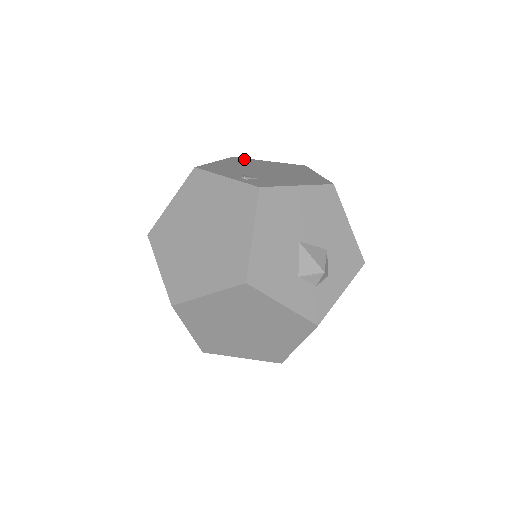
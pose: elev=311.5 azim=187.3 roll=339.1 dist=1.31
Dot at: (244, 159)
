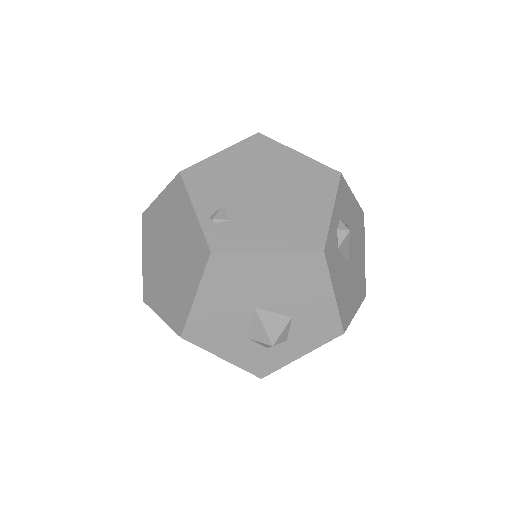
Dot at: (267, 143)
